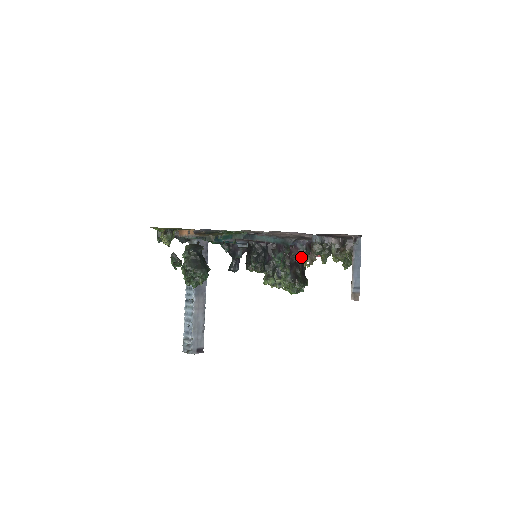
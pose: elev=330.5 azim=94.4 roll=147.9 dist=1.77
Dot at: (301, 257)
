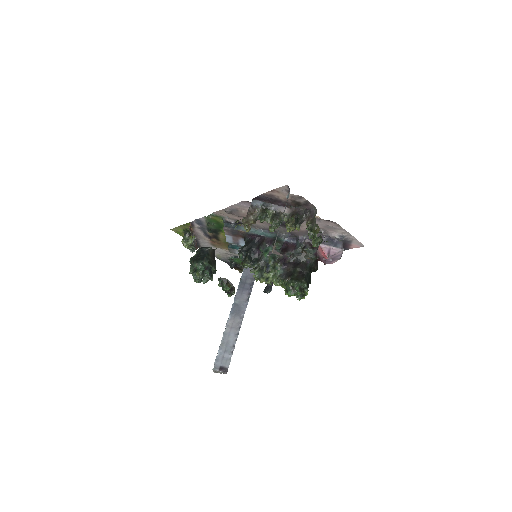
Dot at: (302, 257)
